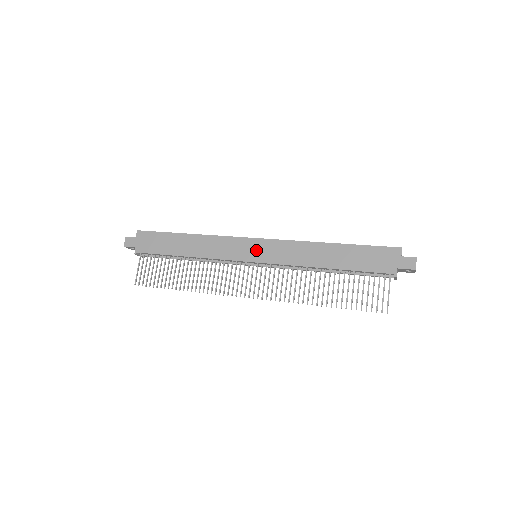
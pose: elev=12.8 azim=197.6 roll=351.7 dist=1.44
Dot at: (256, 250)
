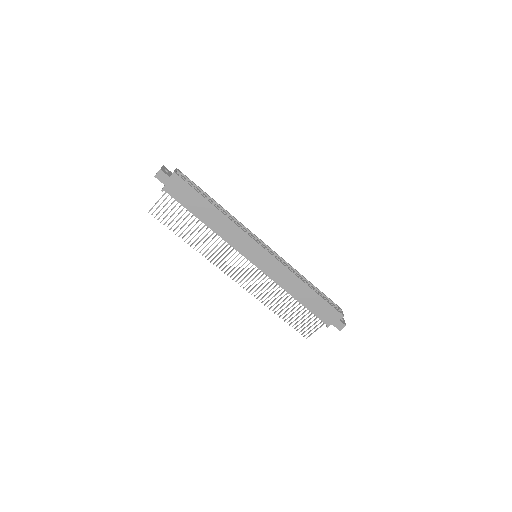
Dot at: (260, 257)
